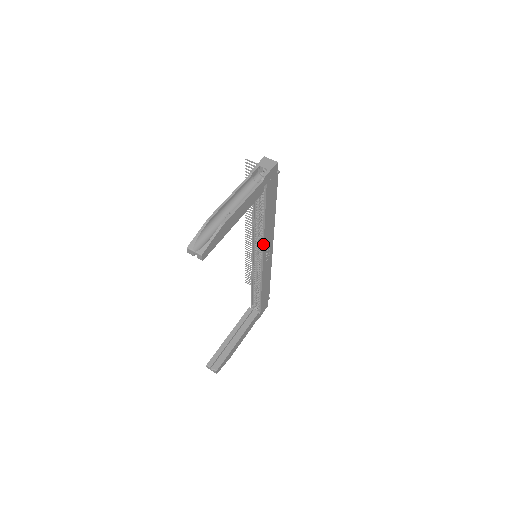
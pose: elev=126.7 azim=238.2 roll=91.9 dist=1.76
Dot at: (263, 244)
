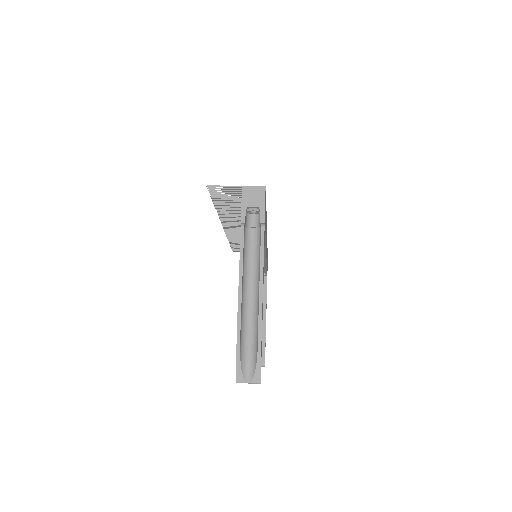
Dot at: (265, 250)
